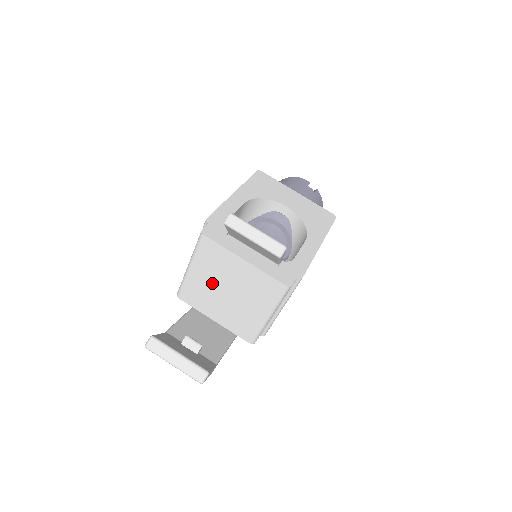
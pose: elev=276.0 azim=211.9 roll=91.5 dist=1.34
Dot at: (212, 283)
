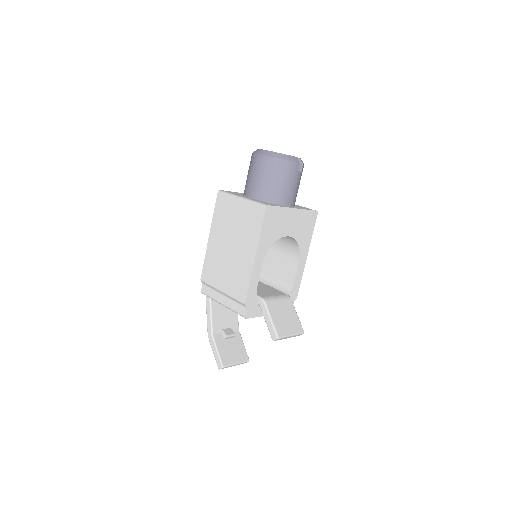
Dot at: occluded
